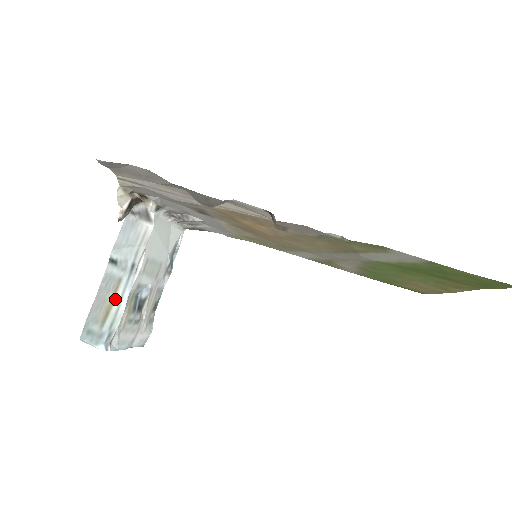
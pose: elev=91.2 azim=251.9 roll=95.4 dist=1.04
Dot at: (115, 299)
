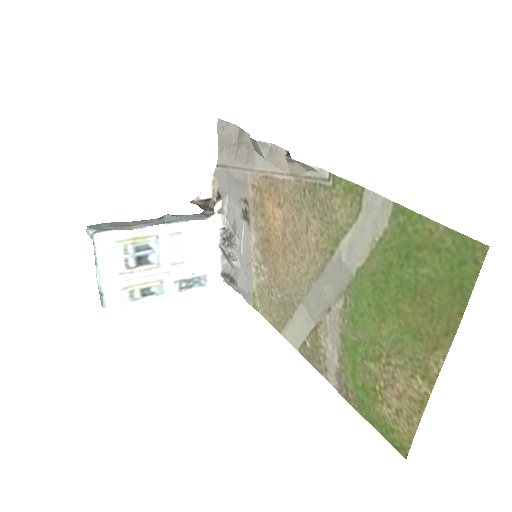
Dot at: (136, 225)
